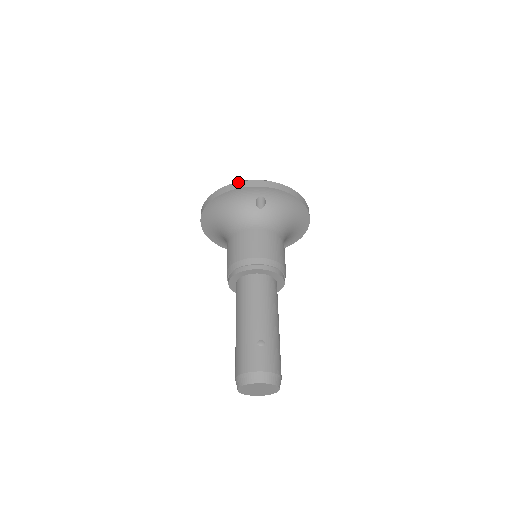
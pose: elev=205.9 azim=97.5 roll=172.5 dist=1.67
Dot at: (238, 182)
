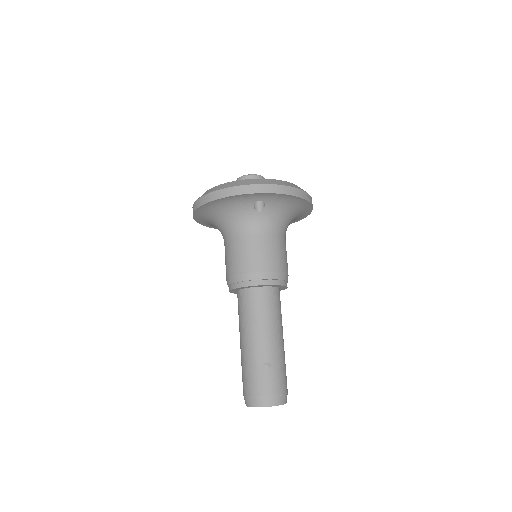
Dot at: (233, 187)
